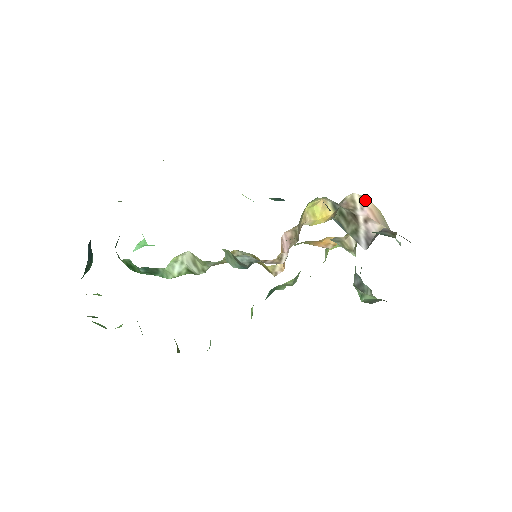
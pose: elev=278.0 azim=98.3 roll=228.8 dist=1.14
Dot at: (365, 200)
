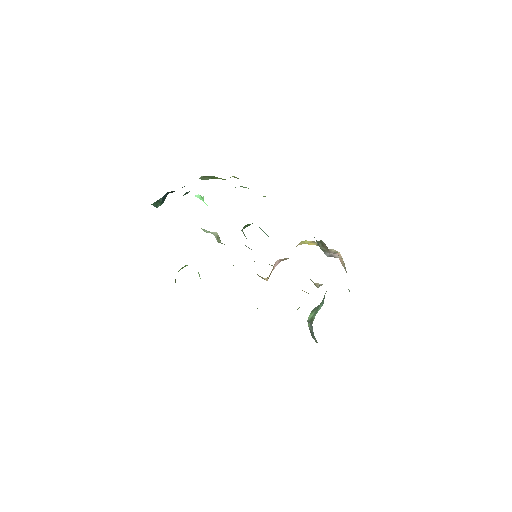
Dot at: (338, 252)
